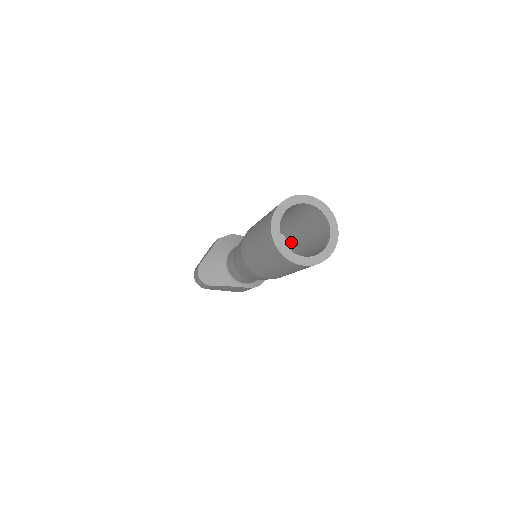
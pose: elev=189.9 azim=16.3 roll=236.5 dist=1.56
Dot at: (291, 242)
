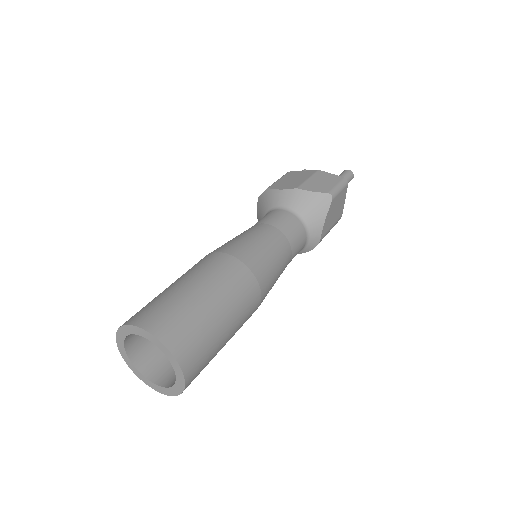
Dot at: occluded
